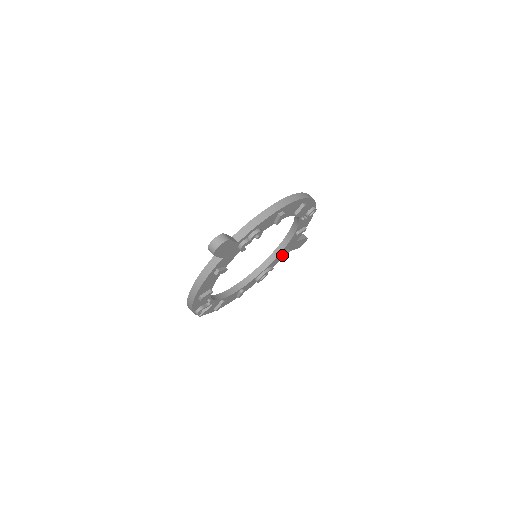
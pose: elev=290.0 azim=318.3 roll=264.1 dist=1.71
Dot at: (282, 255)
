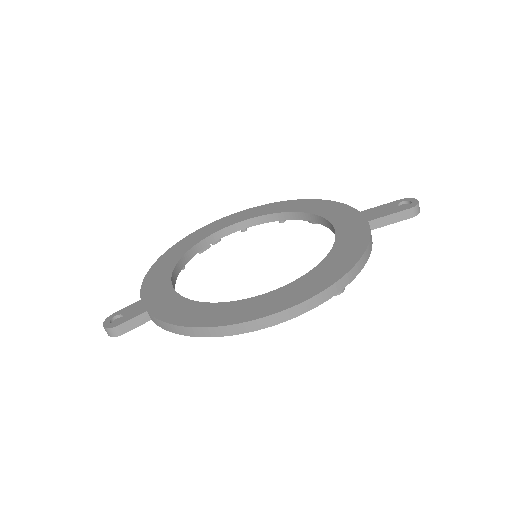
Dot at: occluded
